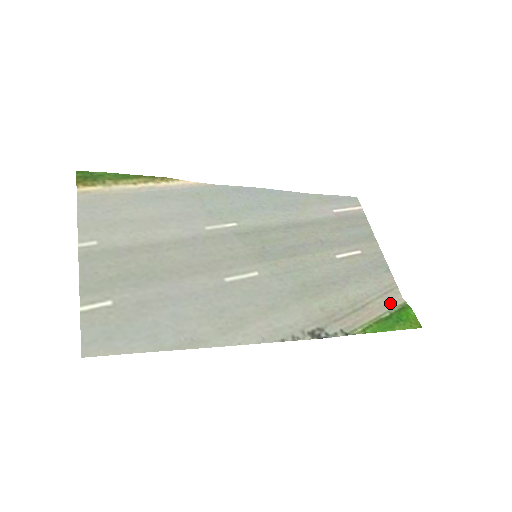
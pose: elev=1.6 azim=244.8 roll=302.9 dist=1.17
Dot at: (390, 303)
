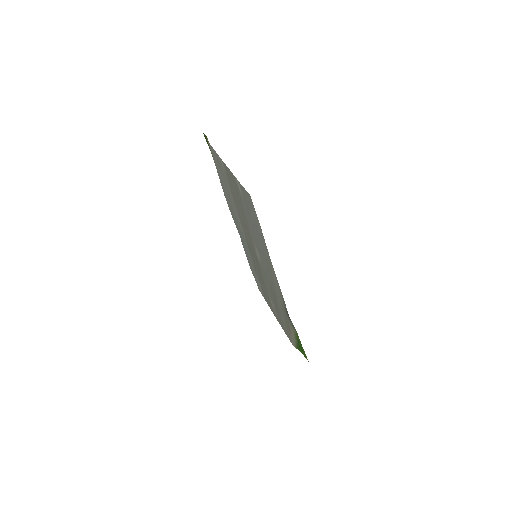
Dot at: (292, 341)
